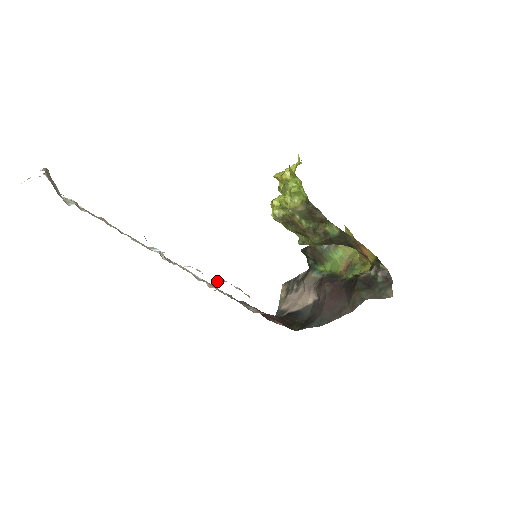
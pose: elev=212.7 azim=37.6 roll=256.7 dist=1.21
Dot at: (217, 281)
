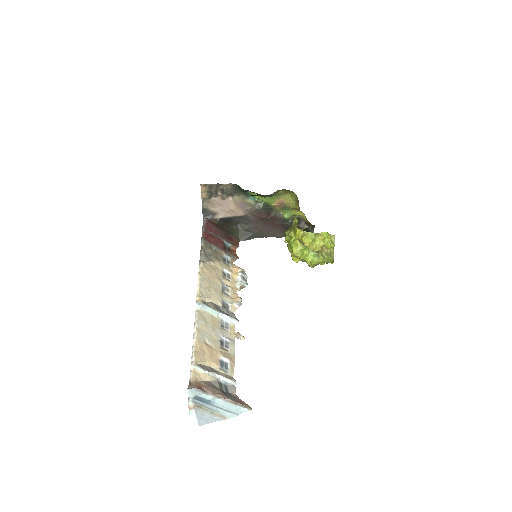
Dot at: (241, 288)
